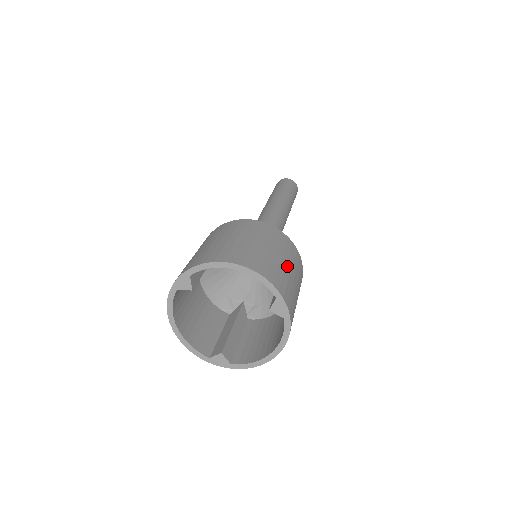
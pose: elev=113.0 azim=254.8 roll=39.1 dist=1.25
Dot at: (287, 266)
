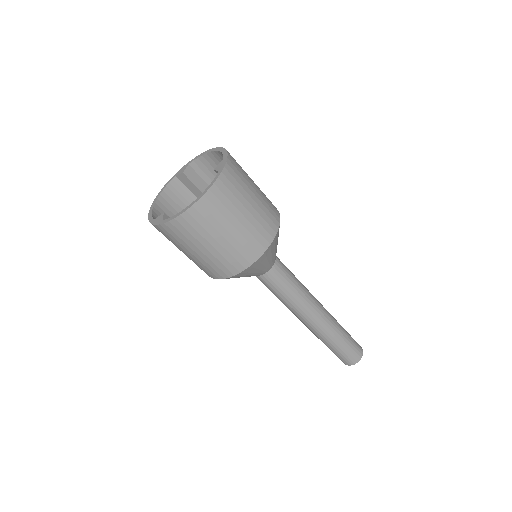
Dot at: (255, 186)
